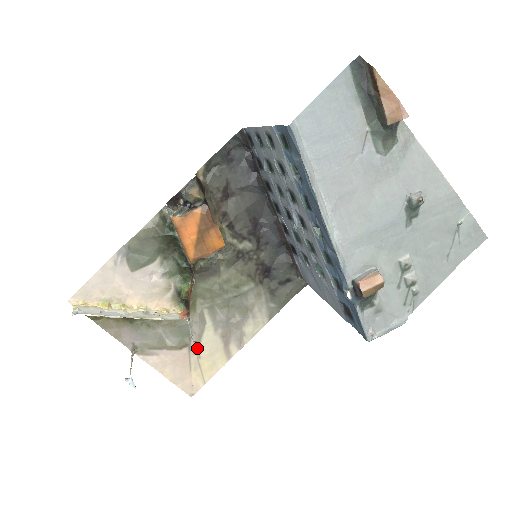
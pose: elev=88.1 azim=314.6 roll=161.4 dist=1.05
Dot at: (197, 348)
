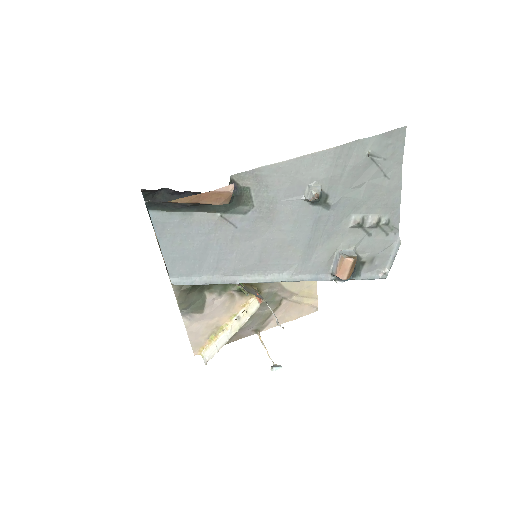
Dot at: (289, 294)
